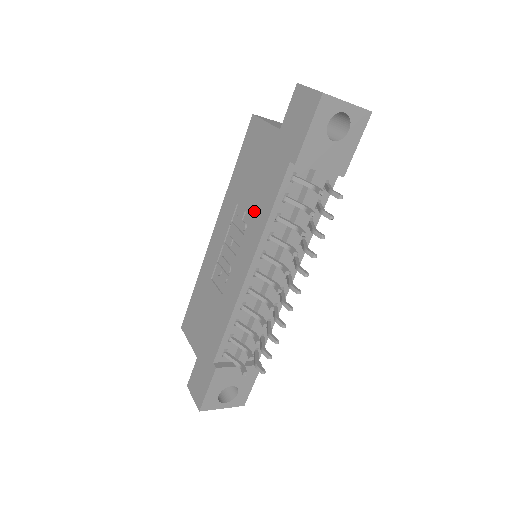
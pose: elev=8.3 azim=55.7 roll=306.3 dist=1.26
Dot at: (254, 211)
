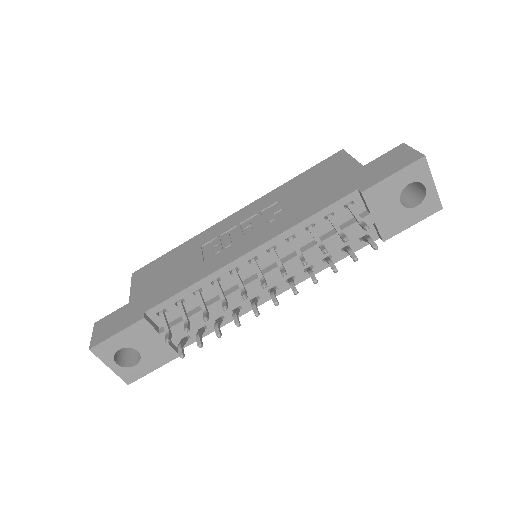
Dot at: (292, 211)
